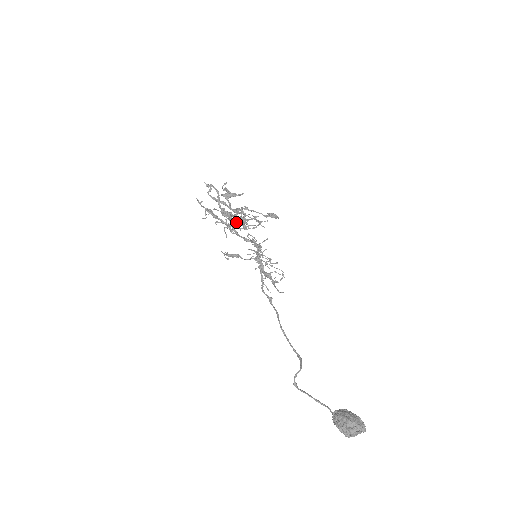
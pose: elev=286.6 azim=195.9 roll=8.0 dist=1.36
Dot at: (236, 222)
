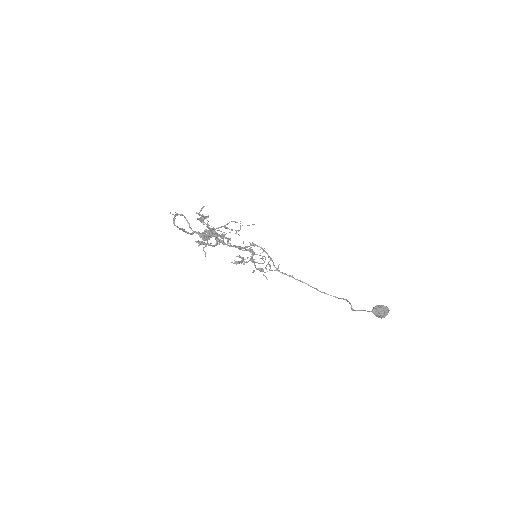
Dot at: occluded
